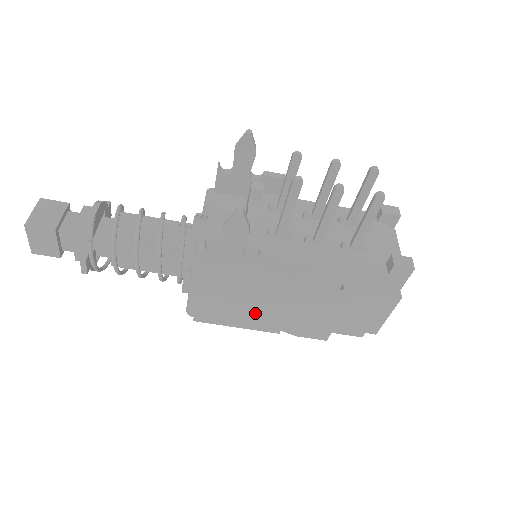
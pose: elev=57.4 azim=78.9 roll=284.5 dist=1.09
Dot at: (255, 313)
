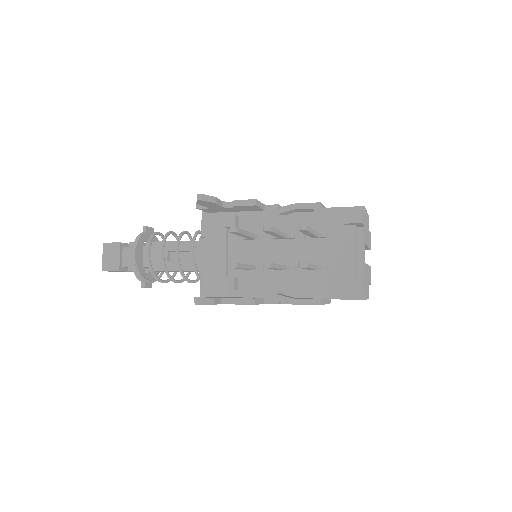
Dot at: occluded
